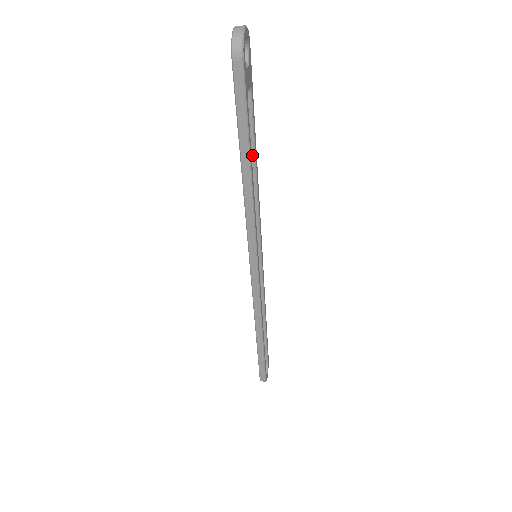
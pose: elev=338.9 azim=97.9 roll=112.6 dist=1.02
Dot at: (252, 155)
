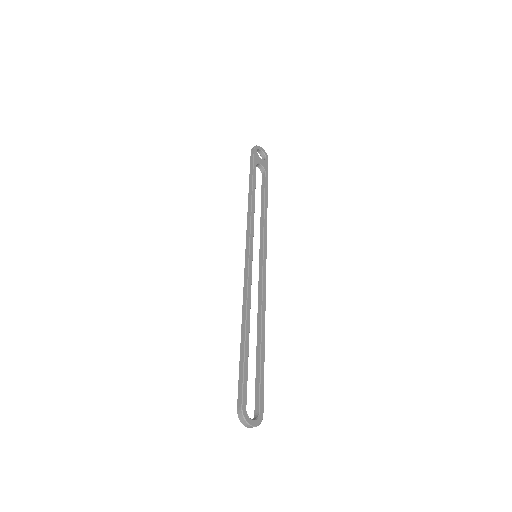
Dot at: (263, 199)
